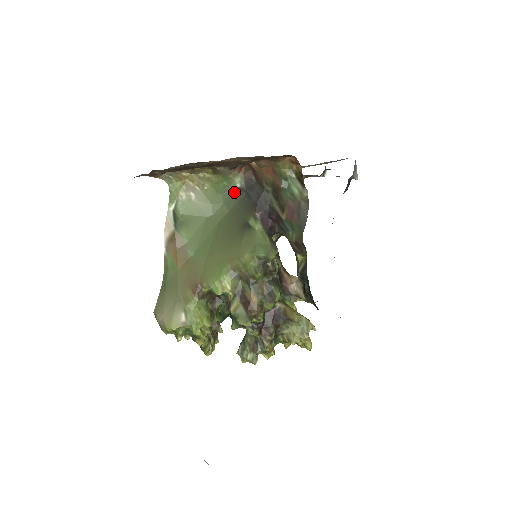
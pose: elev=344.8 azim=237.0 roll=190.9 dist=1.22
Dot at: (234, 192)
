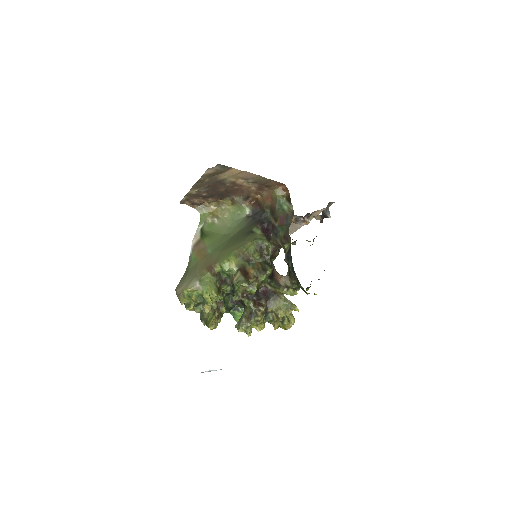
Dot at: (244, 218)
